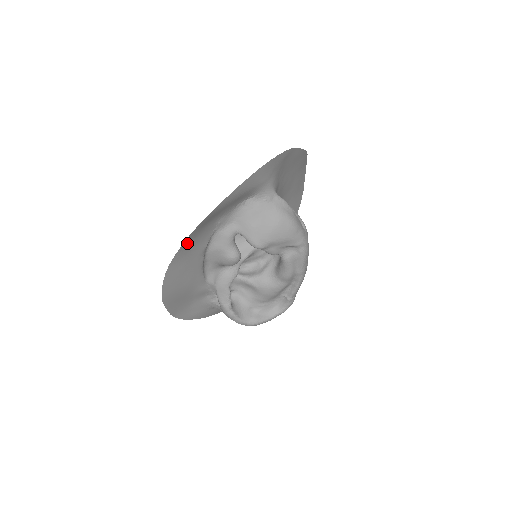
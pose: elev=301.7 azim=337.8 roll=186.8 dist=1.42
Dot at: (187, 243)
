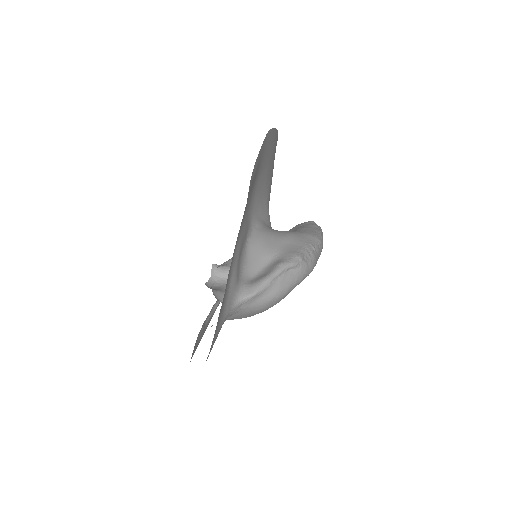
Dot at: occluded
